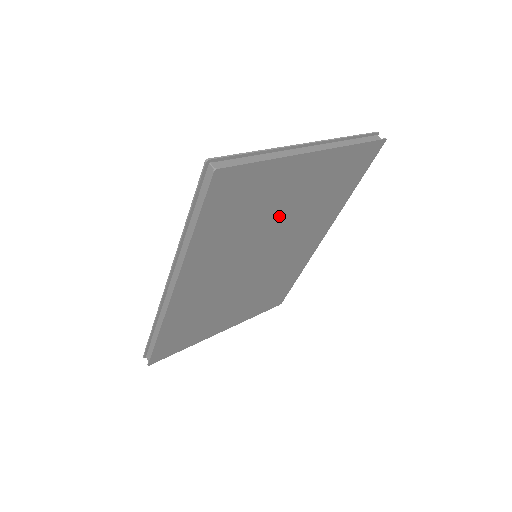
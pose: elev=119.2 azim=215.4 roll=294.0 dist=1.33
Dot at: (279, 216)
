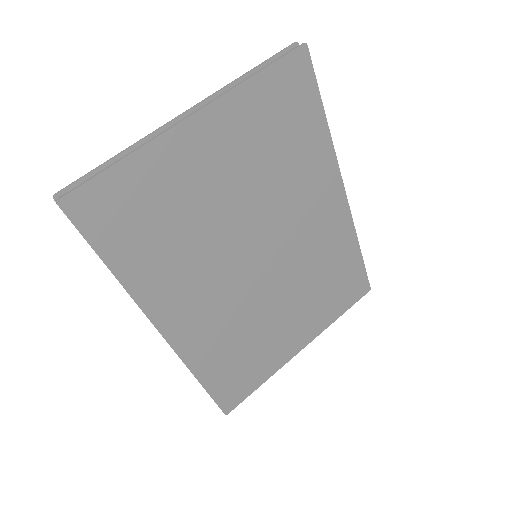
Dot at: (228, 203)
